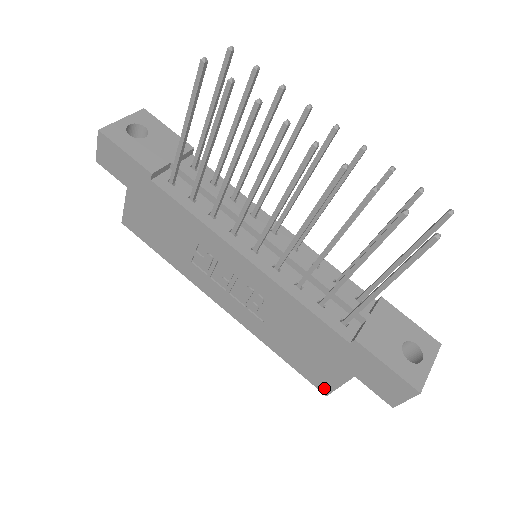
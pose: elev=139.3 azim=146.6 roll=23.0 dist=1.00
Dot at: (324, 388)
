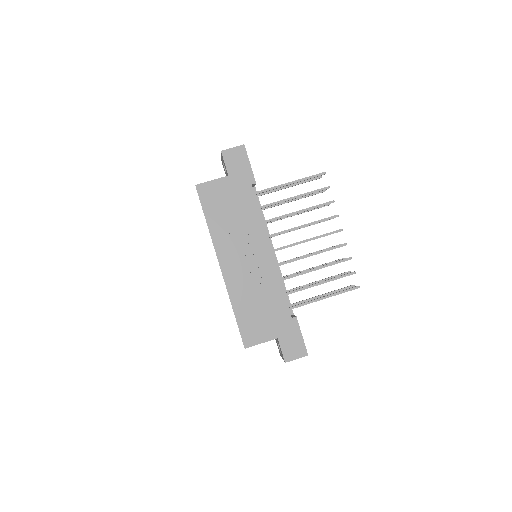
Dot at: (248, 342)
